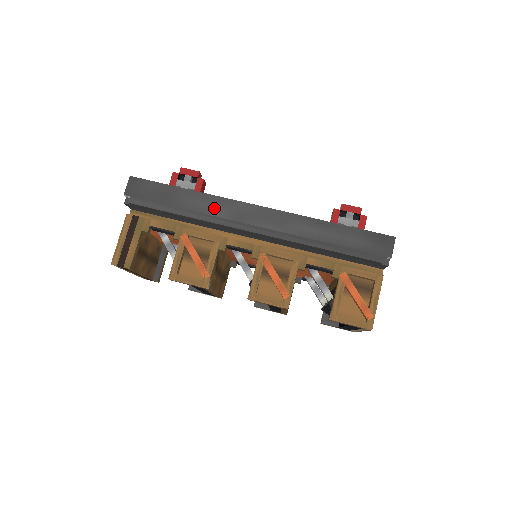
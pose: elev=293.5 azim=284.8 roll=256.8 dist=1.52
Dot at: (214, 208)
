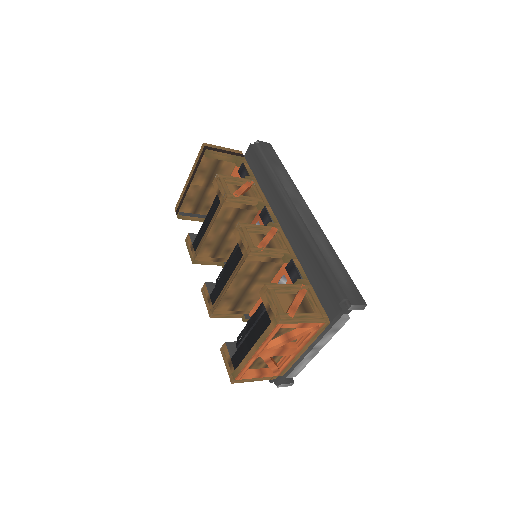
Dot at: (288, 186)
